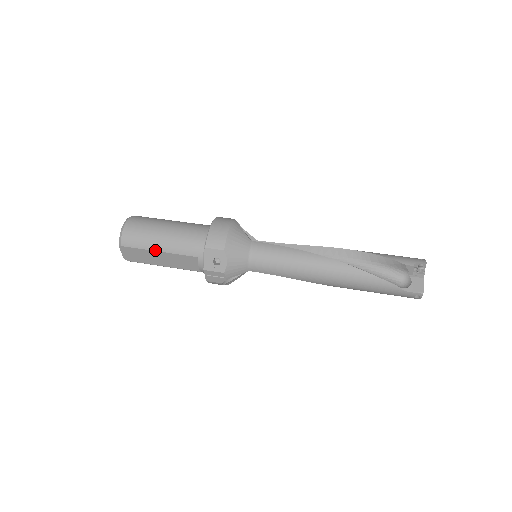
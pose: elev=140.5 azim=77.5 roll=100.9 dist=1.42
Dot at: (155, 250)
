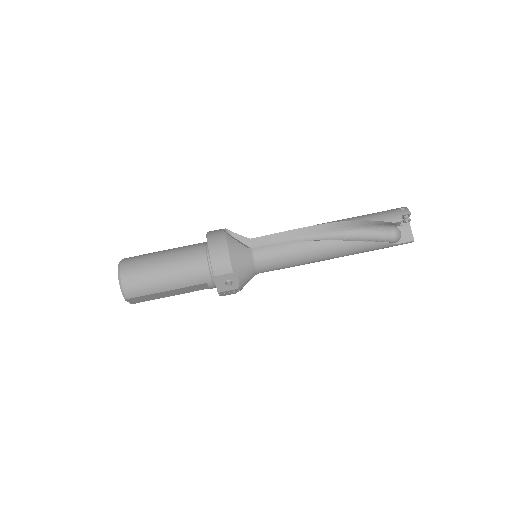
Dot at: (163, 291)
